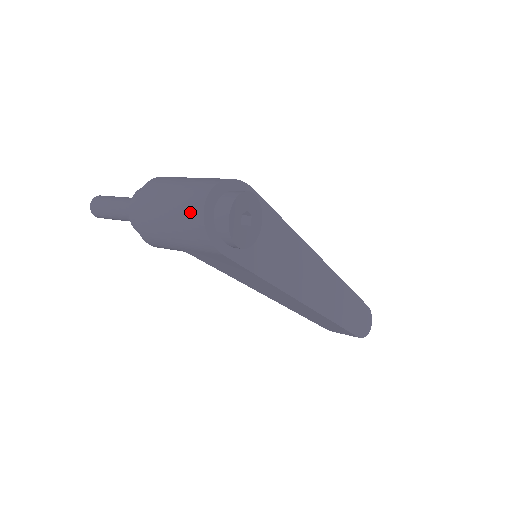
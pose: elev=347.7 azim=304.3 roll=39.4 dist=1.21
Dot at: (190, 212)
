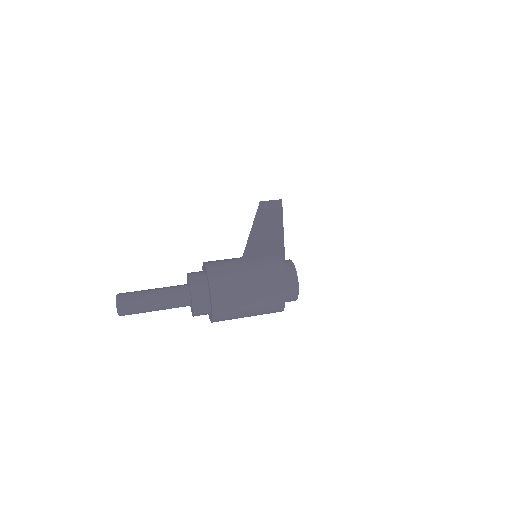
Dot at: (272, 310)
